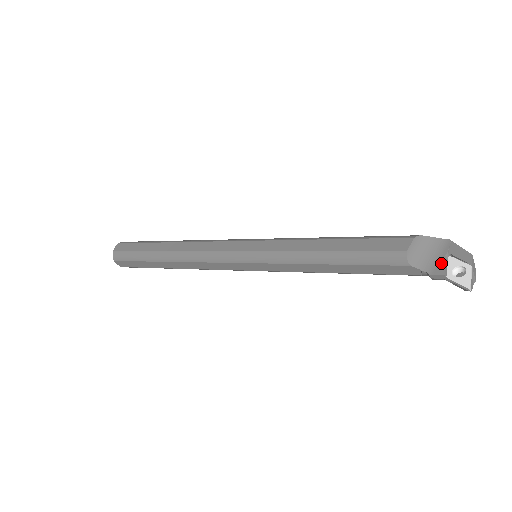
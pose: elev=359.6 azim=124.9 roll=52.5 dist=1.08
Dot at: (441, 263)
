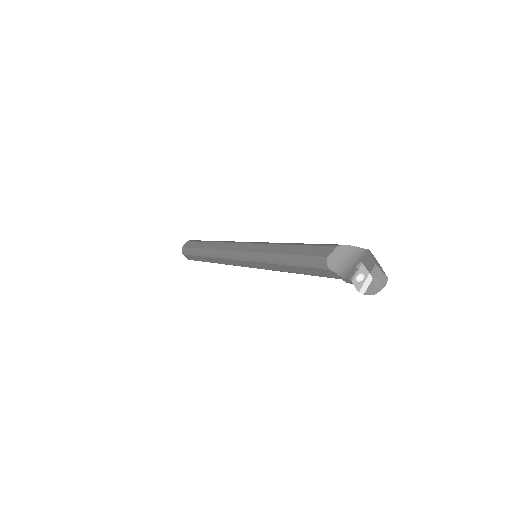
Dot at: (353, 269)
